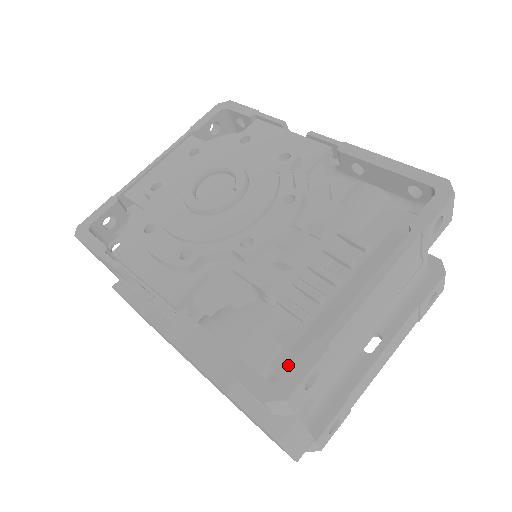
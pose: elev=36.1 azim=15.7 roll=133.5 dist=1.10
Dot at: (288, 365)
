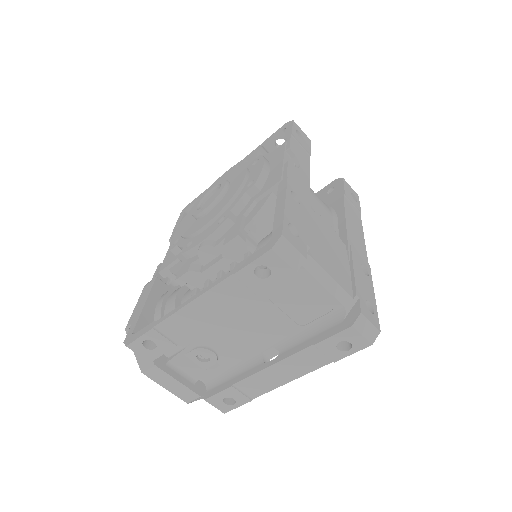
Dot at: occluded
